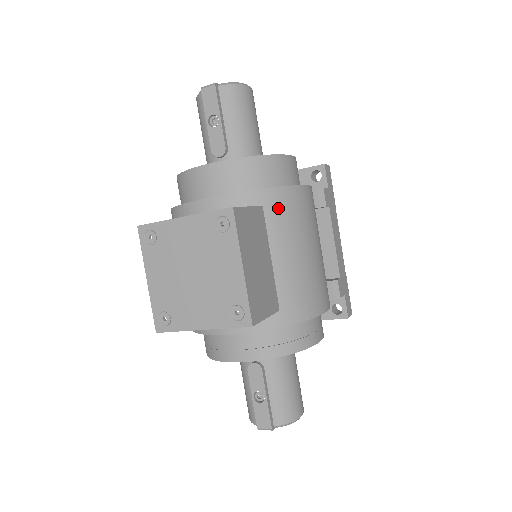
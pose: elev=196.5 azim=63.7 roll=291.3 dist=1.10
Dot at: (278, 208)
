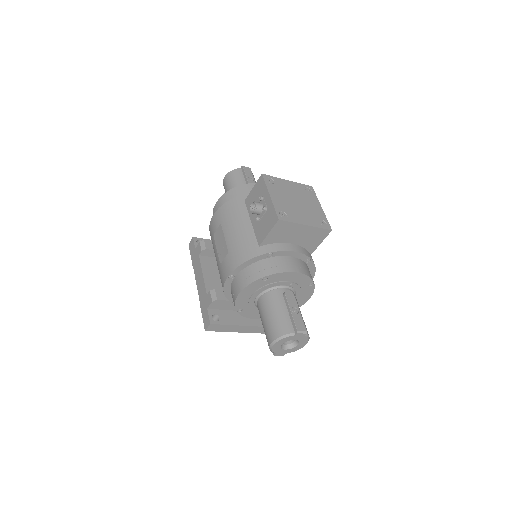
Dot at: occluded
